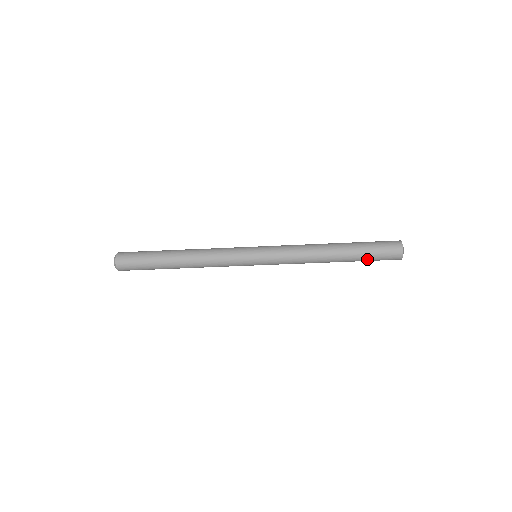
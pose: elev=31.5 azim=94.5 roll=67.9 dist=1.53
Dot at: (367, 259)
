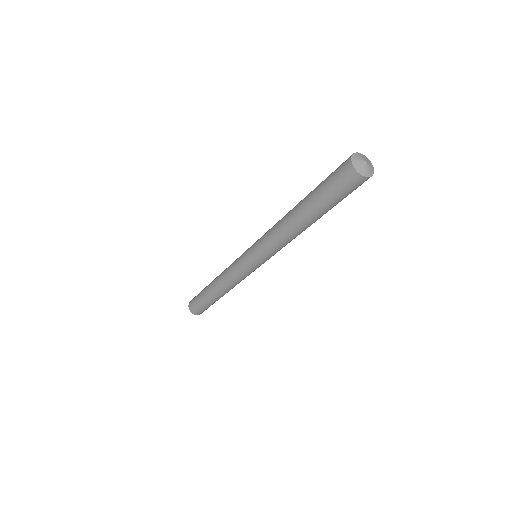
Dot at: (334, 204)
